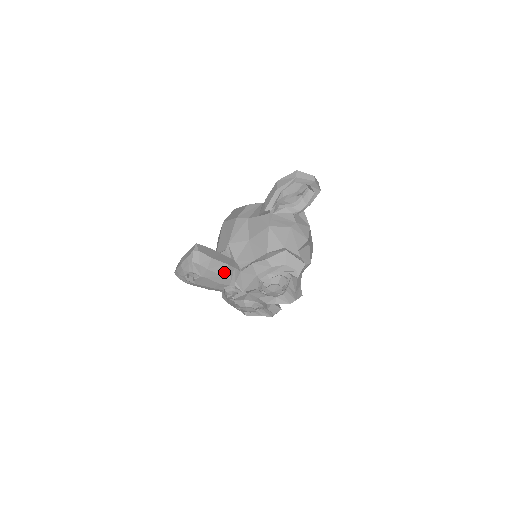
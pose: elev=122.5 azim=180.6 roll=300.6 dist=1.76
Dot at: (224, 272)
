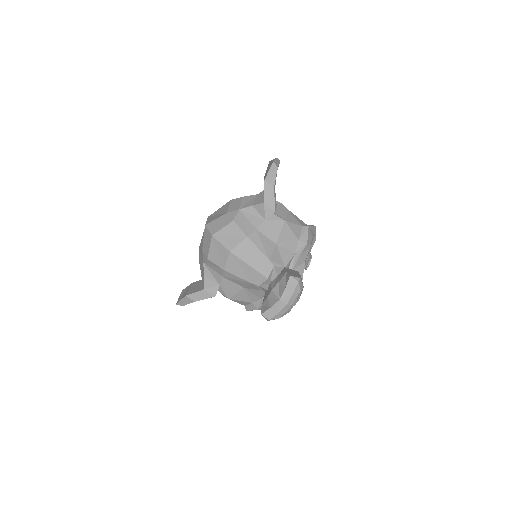
Dot at: occluded
